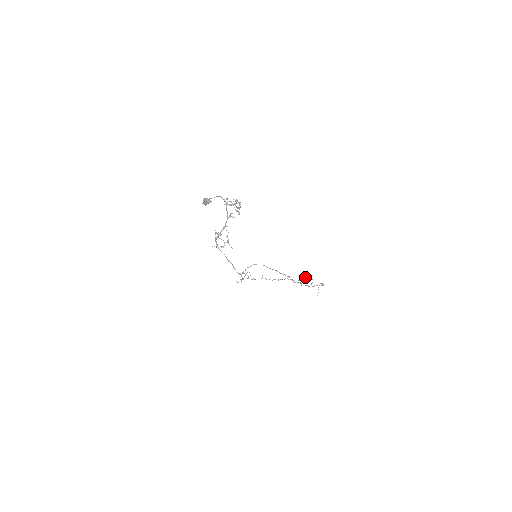
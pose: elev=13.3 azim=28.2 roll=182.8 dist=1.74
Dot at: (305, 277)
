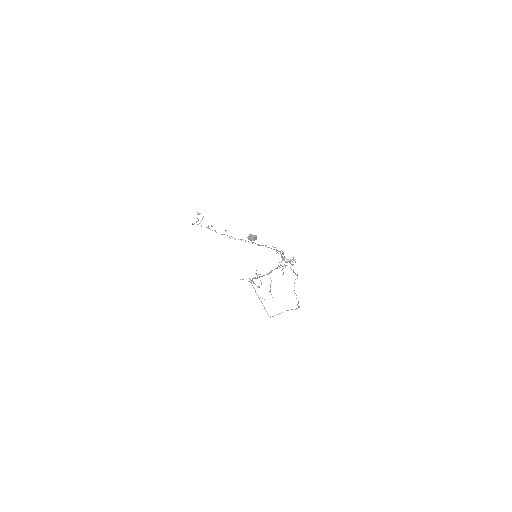
Dot at: occluded
